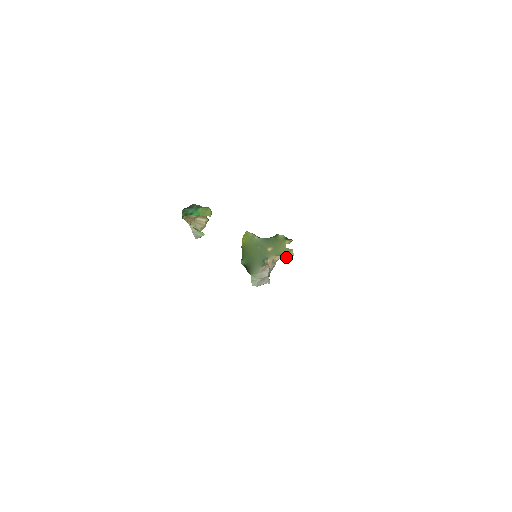
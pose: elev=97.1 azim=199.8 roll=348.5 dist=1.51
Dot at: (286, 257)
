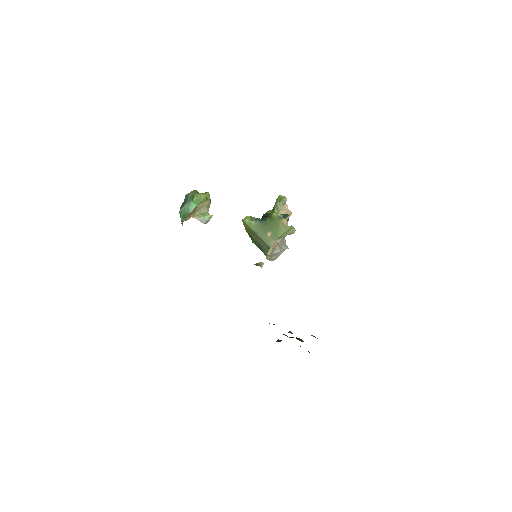
Dot at: occluded
